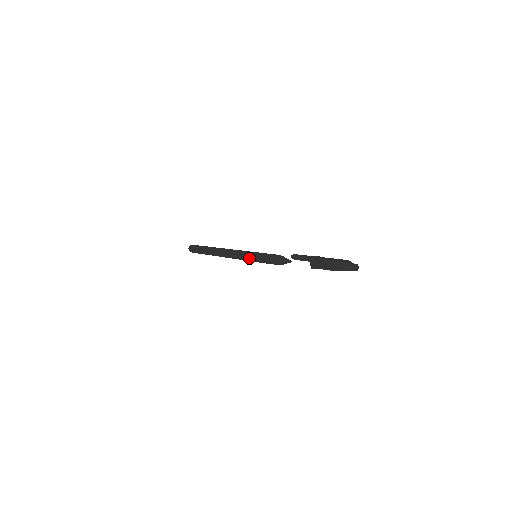
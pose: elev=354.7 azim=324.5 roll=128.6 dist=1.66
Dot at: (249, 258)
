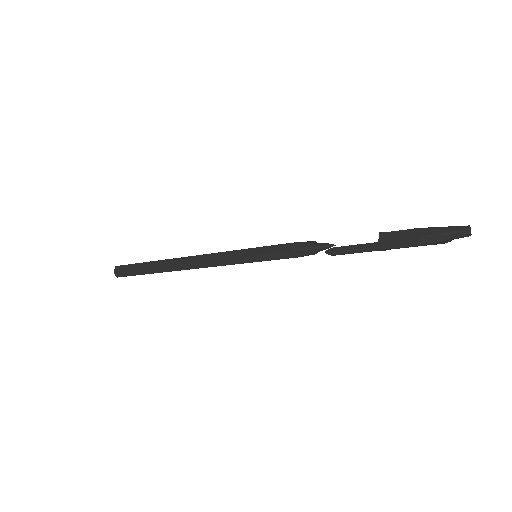
Dot at: (247, 251)
